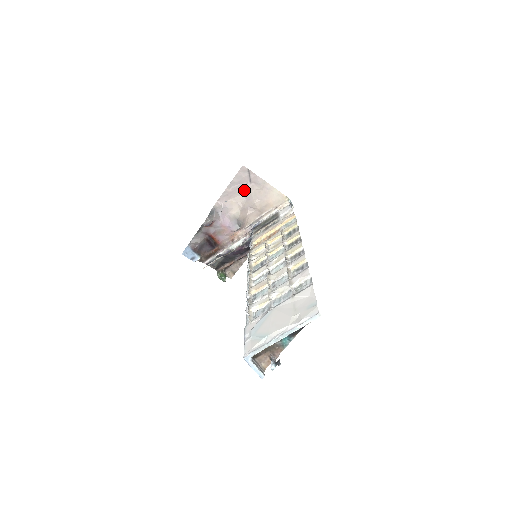
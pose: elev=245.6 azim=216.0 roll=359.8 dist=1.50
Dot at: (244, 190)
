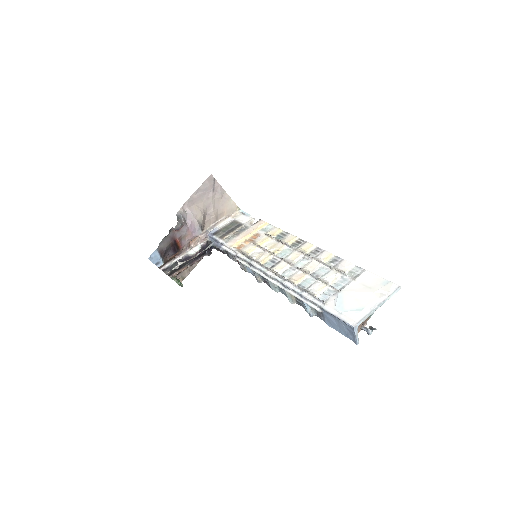
Dot at: (207, 197)
